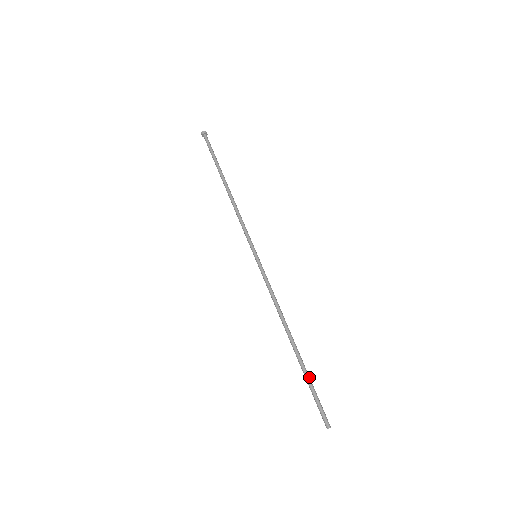
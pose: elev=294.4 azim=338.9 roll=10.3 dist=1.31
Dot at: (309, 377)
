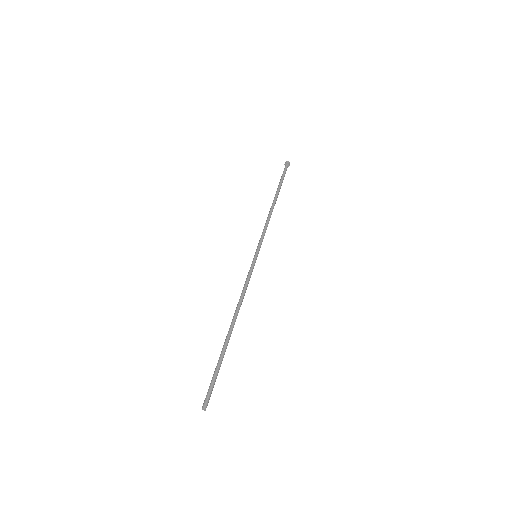
Dot at: occluded
